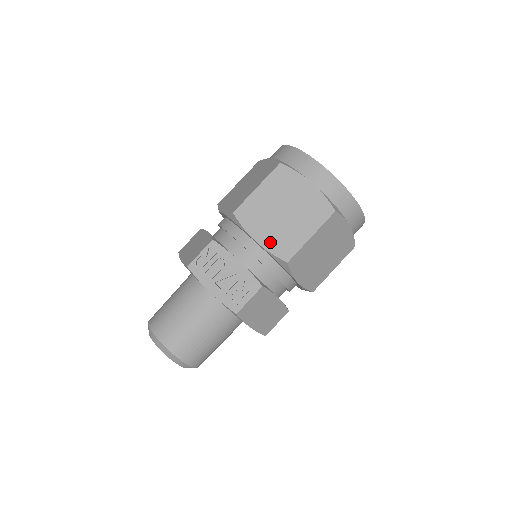
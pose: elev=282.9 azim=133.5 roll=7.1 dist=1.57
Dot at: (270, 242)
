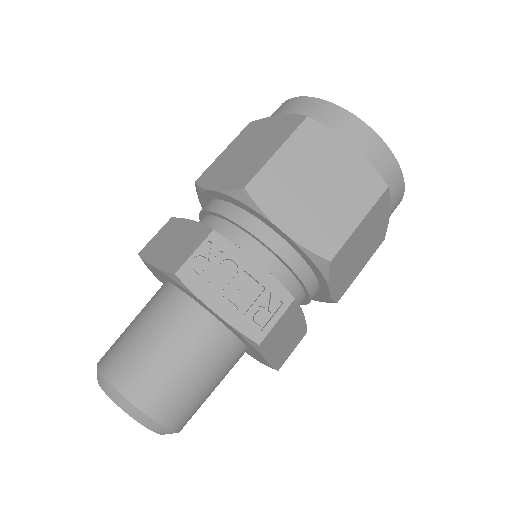
Dot at: (303, 232)
